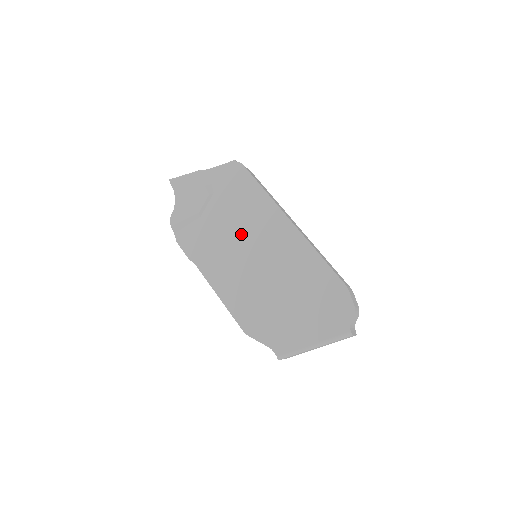
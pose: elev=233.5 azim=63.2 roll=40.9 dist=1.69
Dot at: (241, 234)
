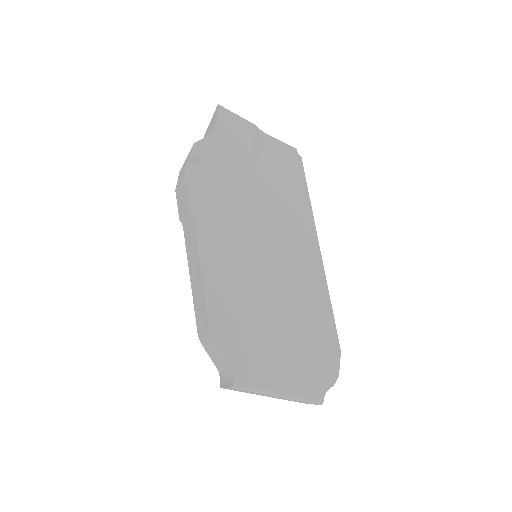
Dot at: (264, 223)
